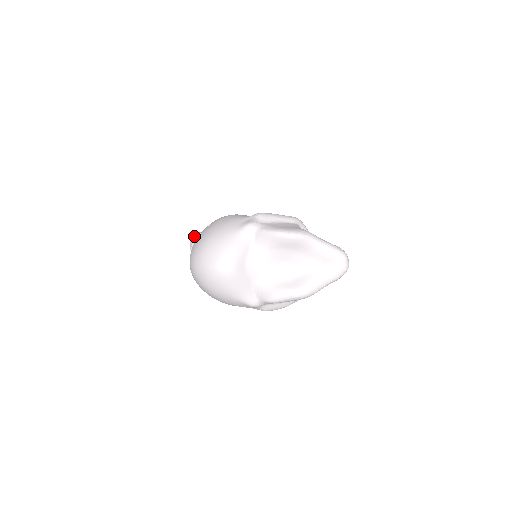
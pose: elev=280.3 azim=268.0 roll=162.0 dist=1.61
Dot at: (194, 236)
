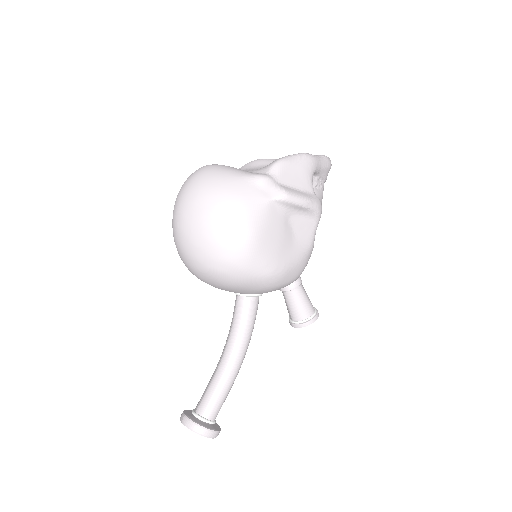
Dot at: occluded
